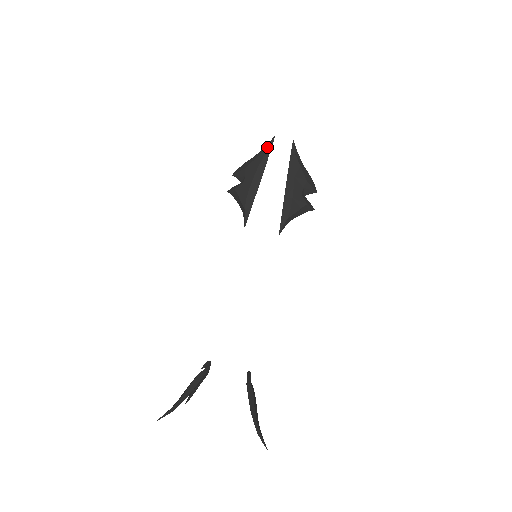
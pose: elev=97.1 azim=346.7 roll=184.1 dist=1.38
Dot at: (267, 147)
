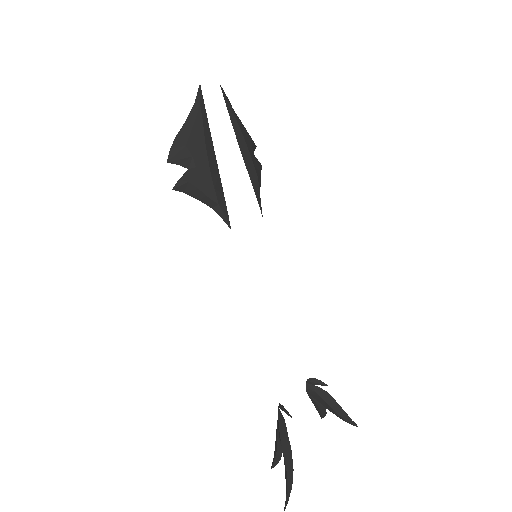
Dot at: (199, 104)
